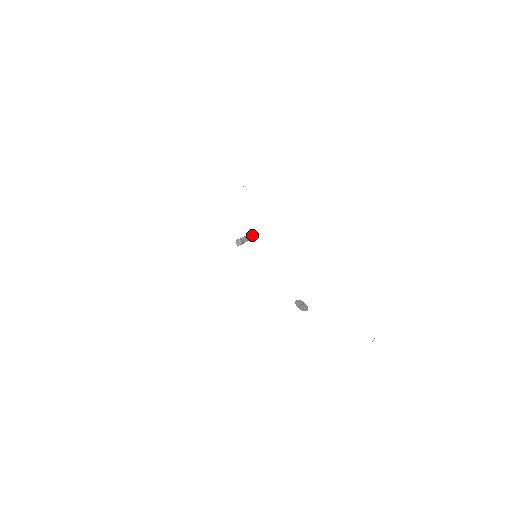
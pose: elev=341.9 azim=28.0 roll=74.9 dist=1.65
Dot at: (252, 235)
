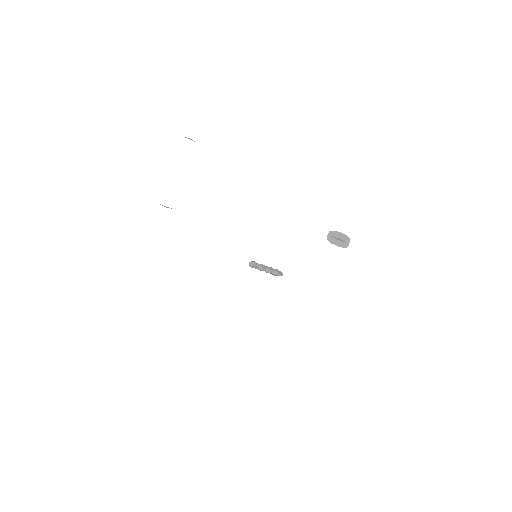
Dot at: (275, 269)
